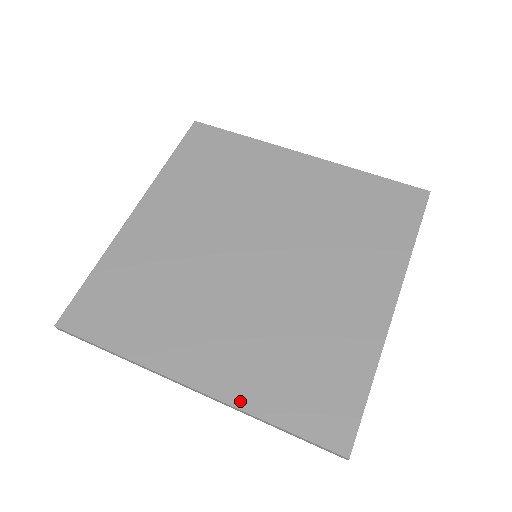
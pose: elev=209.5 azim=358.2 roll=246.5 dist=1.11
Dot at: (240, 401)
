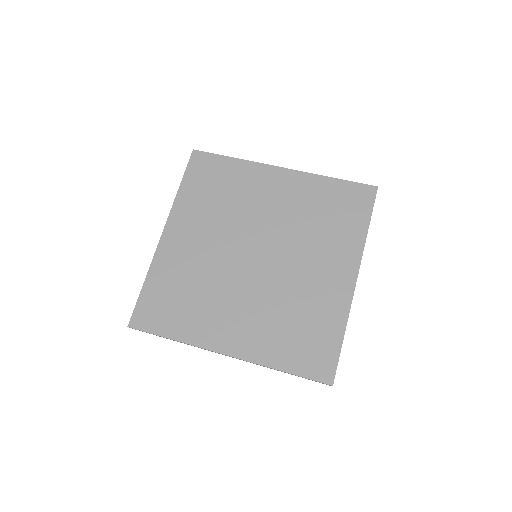
Dot at: (260, 360)
